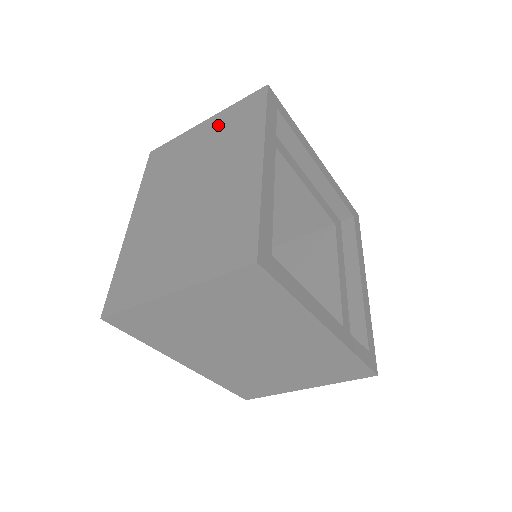
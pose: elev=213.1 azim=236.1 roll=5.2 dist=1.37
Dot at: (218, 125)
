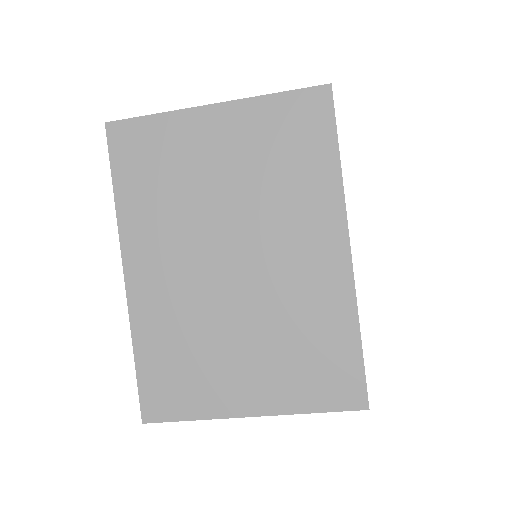
Dot at: occluded
